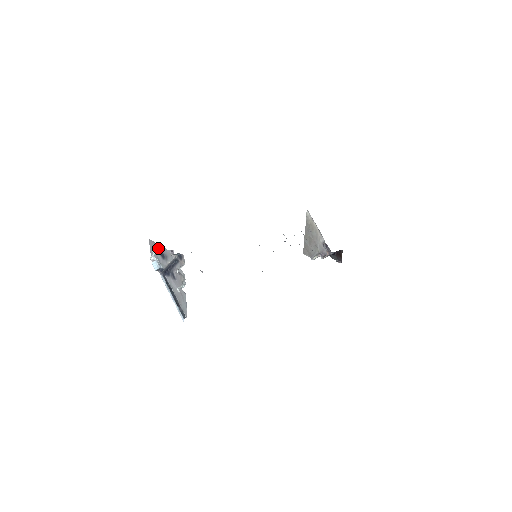
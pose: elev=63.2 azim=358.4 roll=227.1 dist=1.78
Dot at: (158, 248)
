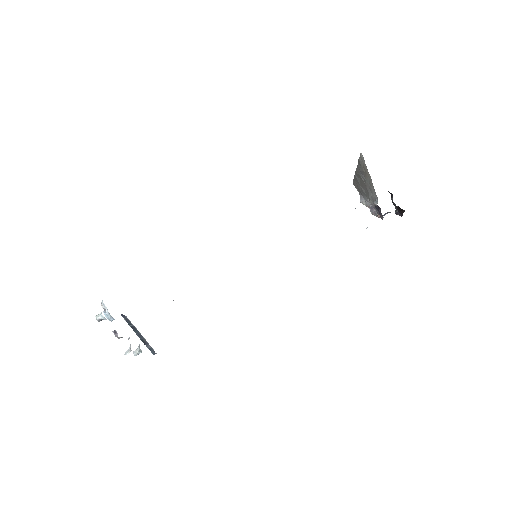
Dot at: (101, 316)
